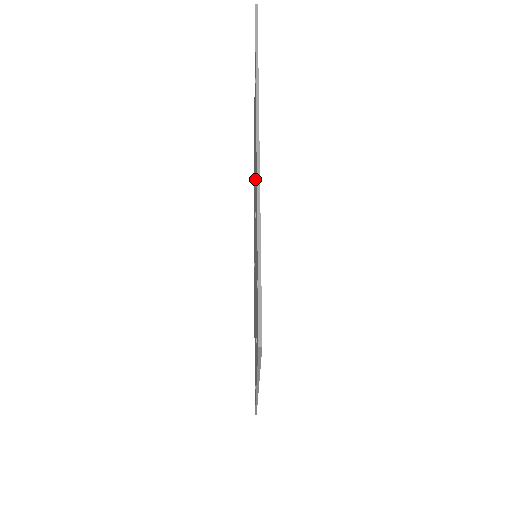
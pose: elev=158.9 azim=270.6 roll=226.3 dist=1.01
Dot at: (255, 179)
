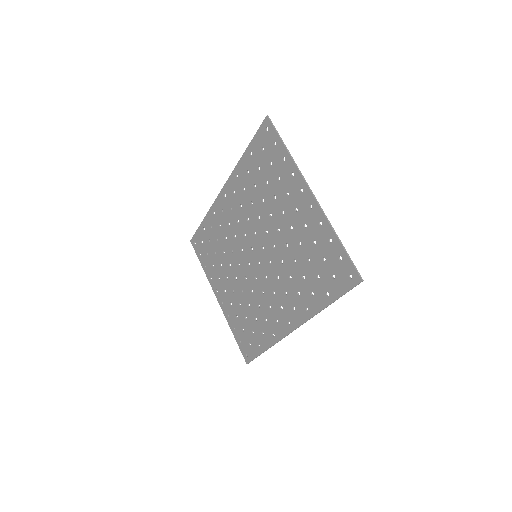
Dot at: (280, 210)
